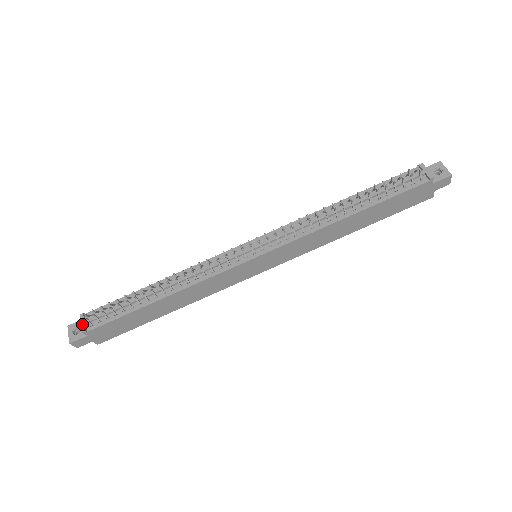
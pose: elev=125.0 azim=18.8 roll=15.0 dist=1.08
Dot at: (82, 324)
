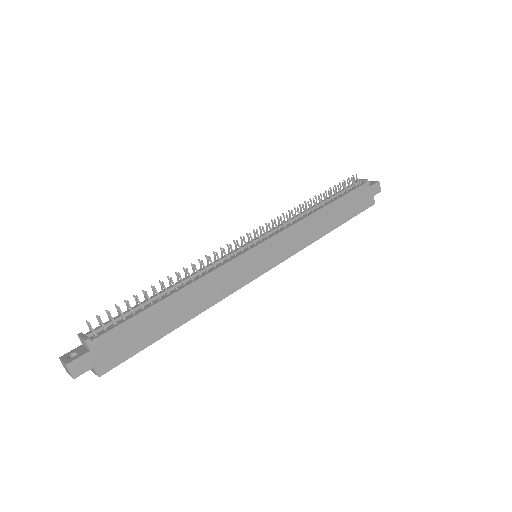
Dot at: (83, 337)
